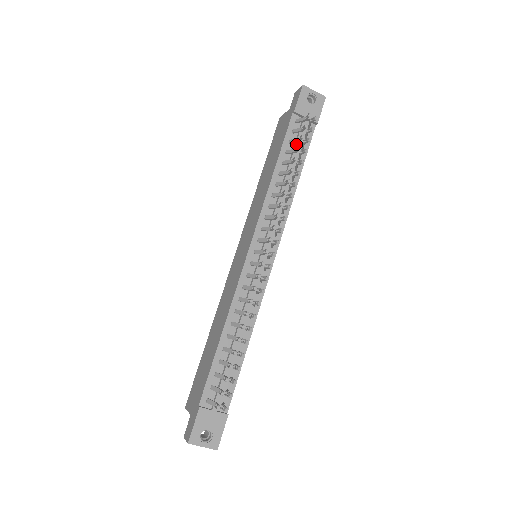
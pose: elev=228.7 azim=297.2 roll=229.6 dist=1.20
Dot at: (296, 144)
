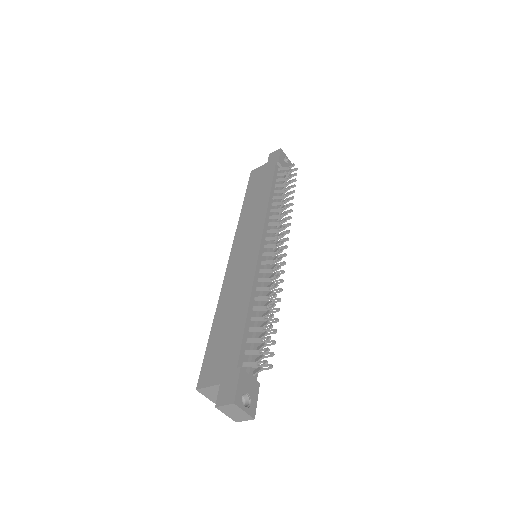
Dot at: (281, 183)
